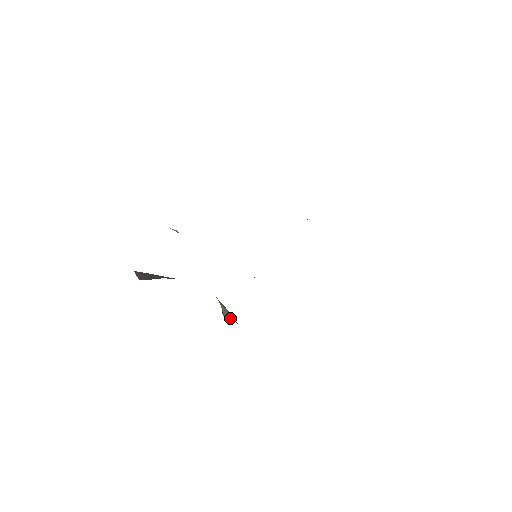
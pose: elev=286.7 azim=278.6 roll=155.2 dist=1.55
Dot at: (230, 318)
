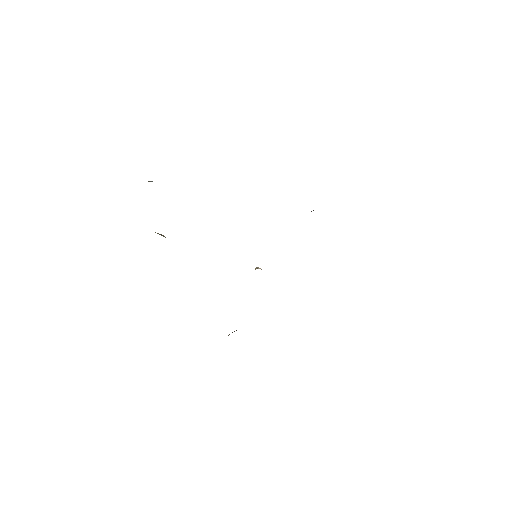
Dot at: occluded
